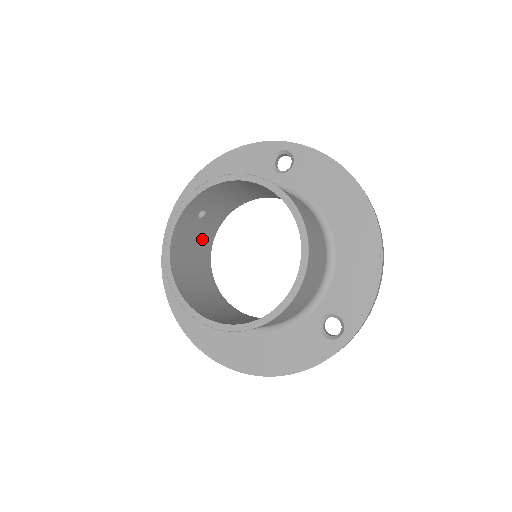
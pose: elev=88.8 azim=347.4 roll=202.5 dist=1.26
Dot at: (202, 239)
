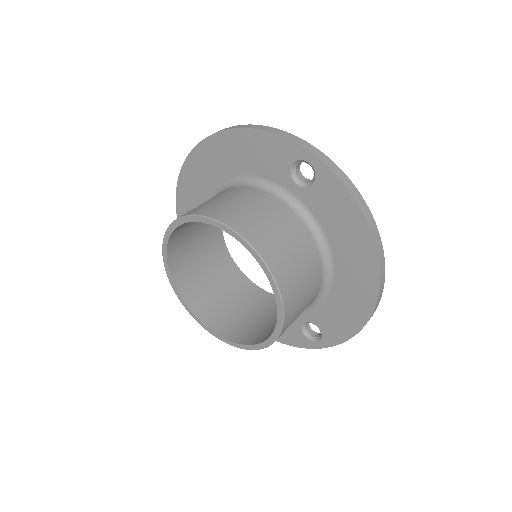
Dot at: occluded
